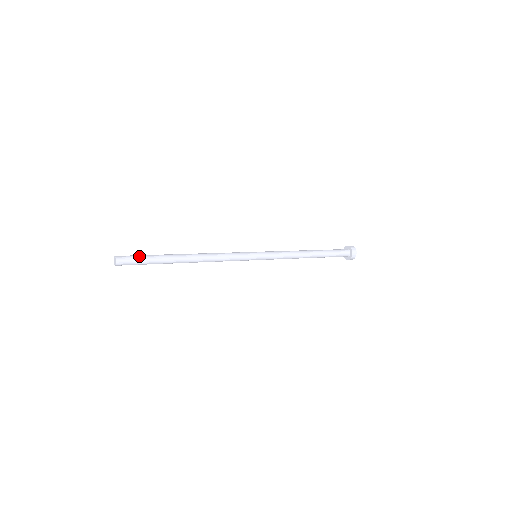
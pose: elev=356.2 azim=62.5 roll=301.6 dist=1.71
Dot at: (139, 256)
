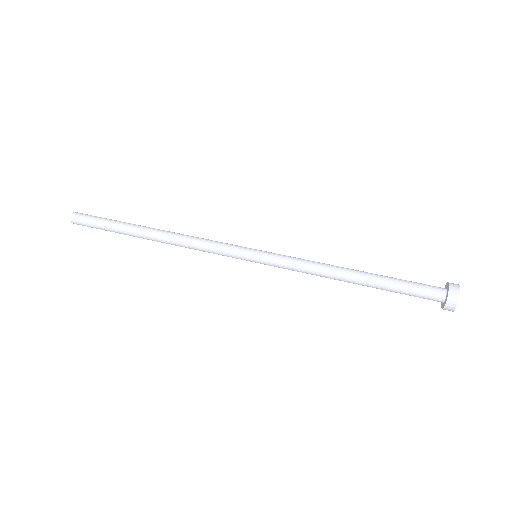
Dot at: (97, 218)
